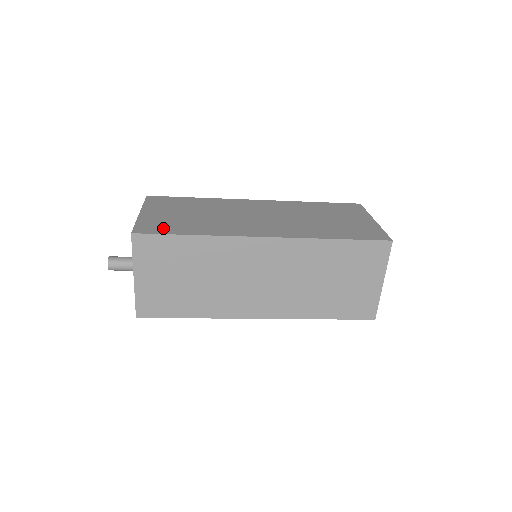
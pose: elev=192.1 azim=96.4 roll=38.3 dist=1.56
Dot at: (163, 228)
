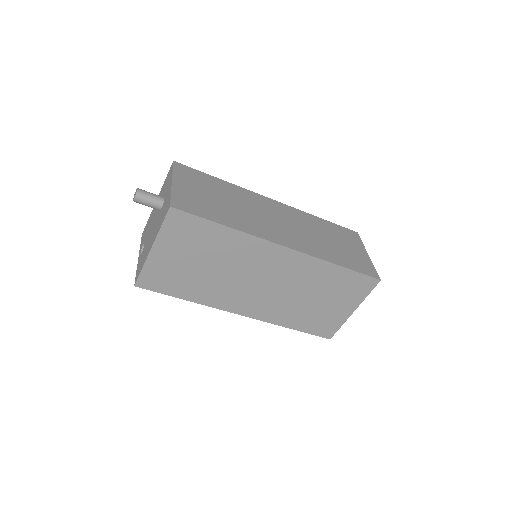
Dot at: occluded
